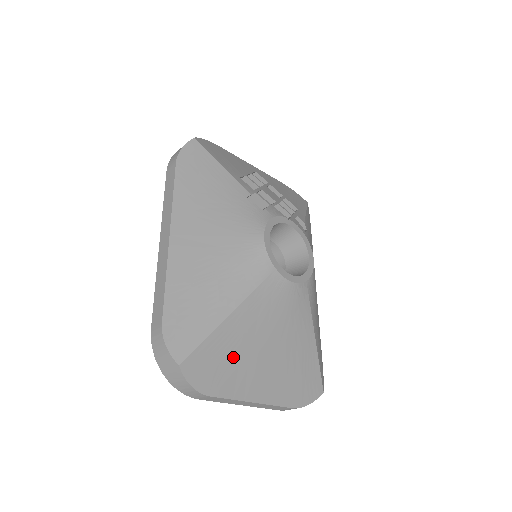
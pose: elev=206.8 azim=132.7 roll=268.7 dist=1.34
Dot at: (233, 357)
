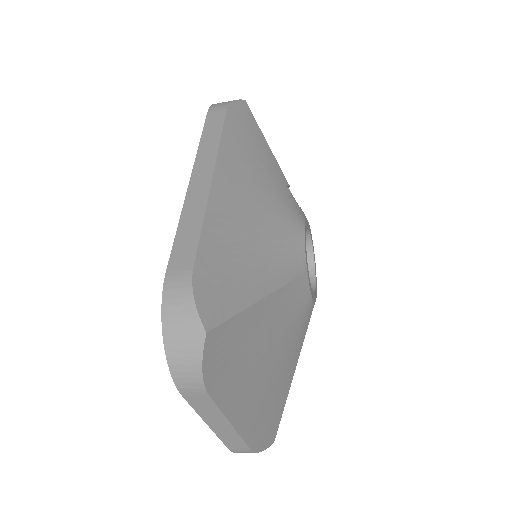
Dot at: (245, 353)
